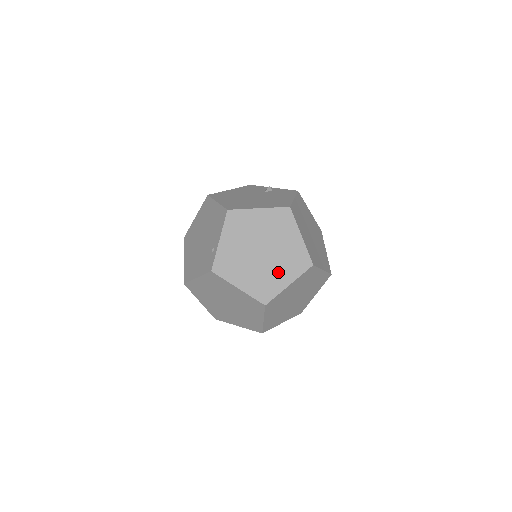
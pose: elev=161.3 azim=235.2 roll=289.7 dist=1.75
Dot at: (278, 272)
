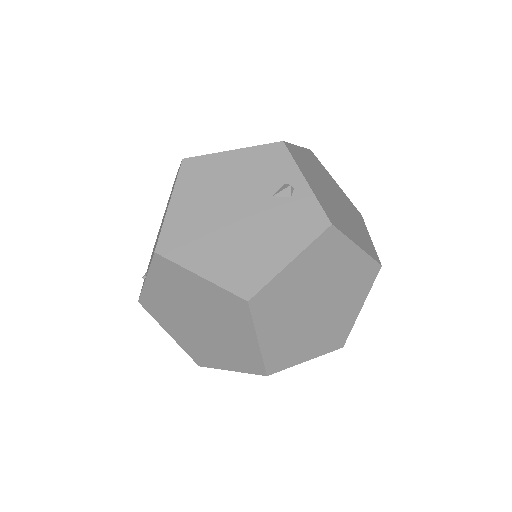
Dot at: (218, 352)
